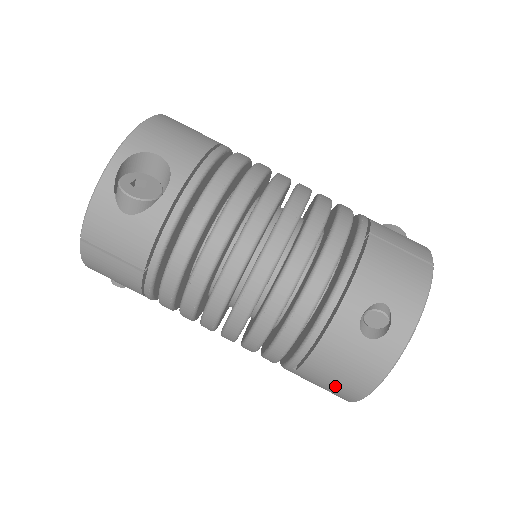
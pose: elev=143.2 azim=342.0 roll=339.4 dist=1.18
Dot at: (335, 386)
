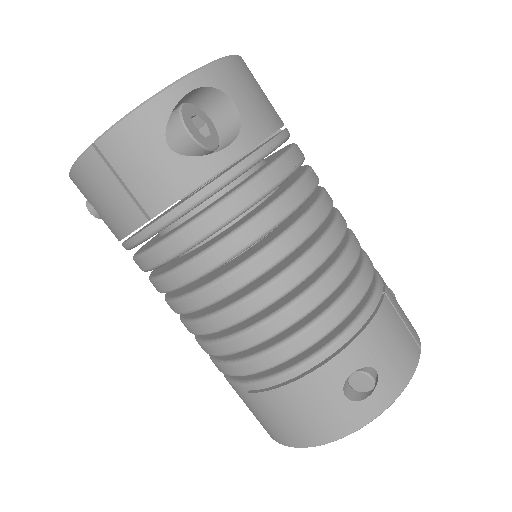
Dot at: (280, 425)
